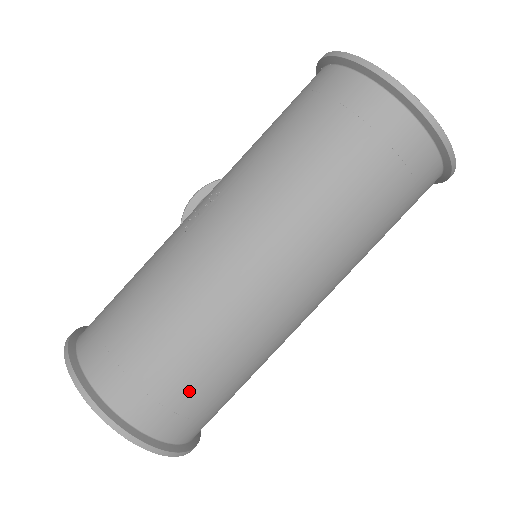
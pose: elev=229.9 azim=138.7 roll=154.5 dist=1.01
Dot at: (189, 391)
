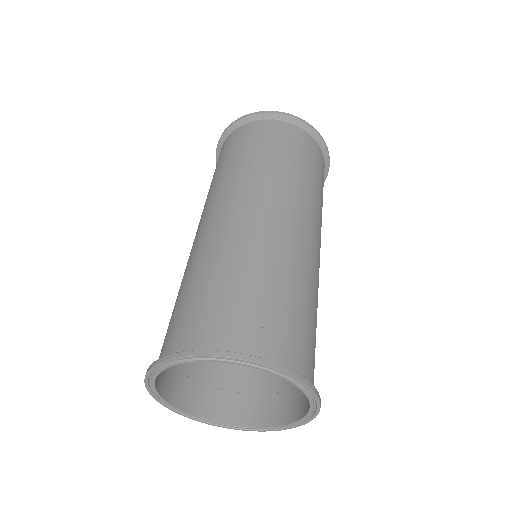
Dot at: (249, 302)
